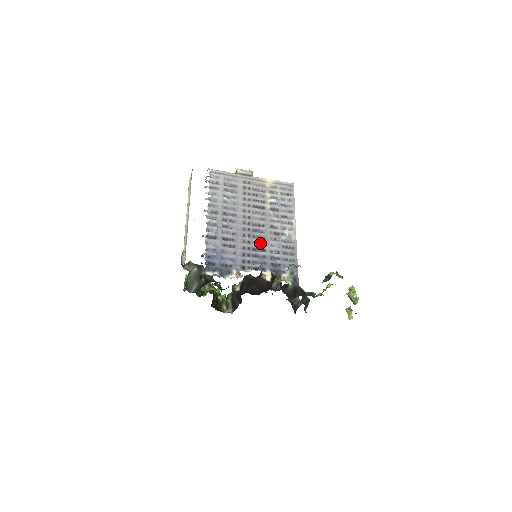
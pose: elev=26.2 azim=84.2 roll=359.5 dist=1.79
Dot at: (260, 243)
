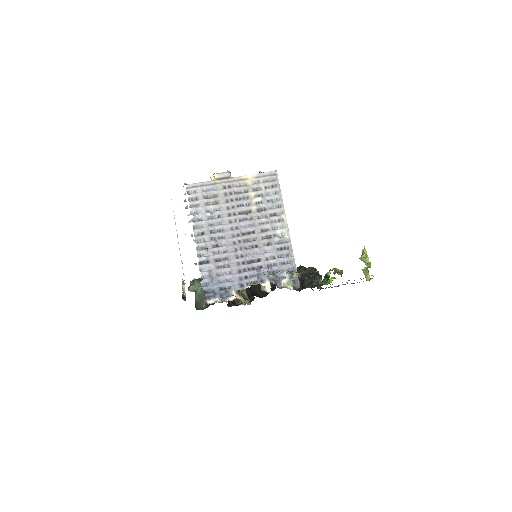
Dot at: (253, 253)
